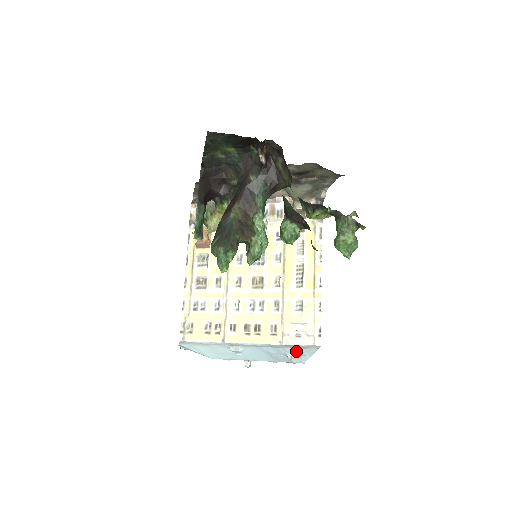
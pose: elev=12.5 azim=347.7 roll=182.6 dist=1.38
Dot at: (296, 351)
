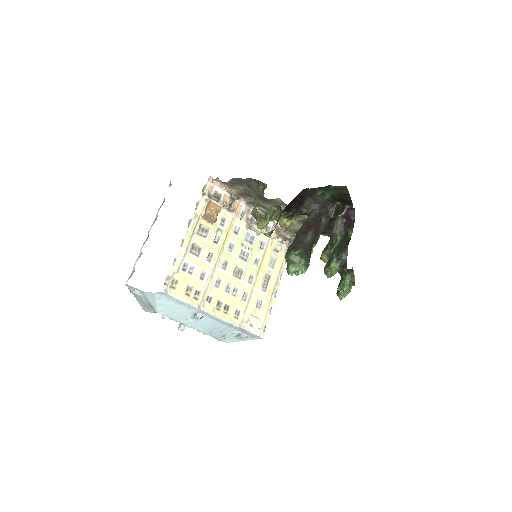
Dot at: (243, 335)
